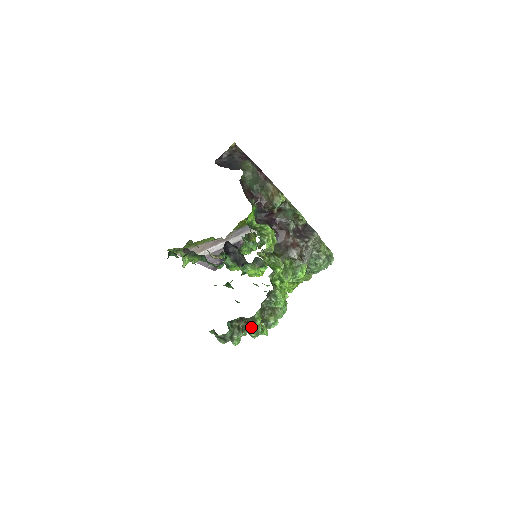
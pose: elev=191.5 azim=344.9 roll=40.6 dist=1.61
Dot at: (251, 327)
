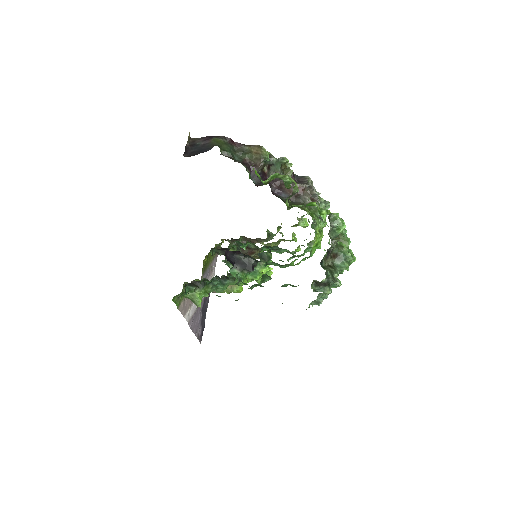
Dot at: (339, 258)
